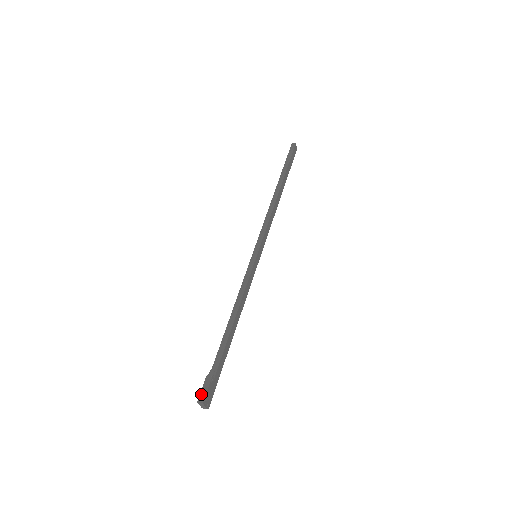
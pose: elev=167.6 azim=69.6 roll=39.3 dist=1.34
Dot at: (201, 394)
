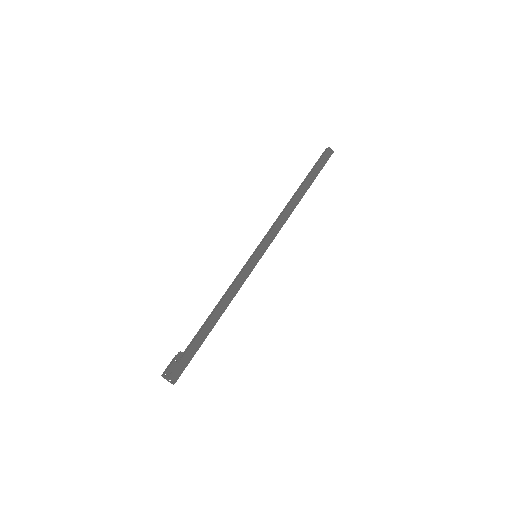
Dot at: (165, 370)
